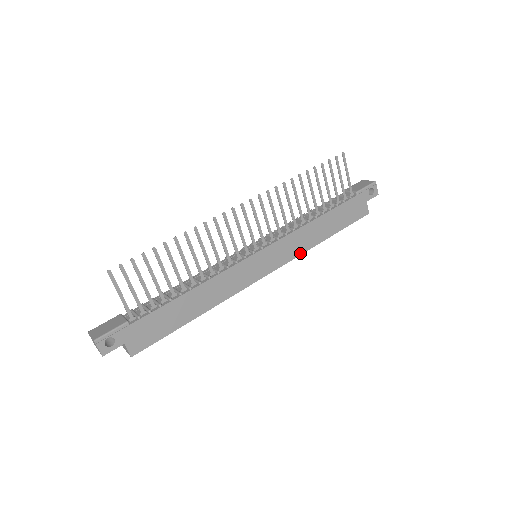
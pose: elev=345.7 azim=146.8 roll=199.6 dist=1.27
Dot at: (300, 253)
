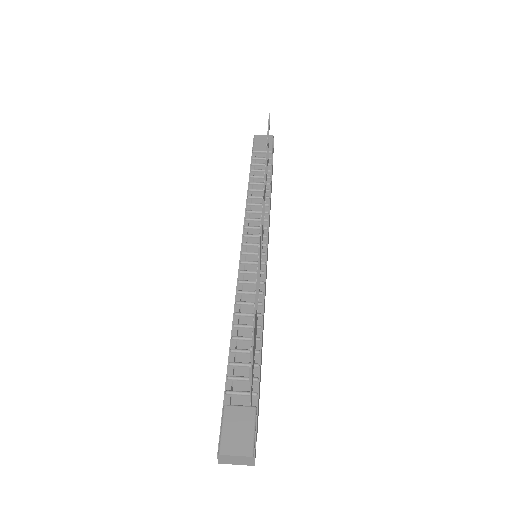
Dot at: occluded
